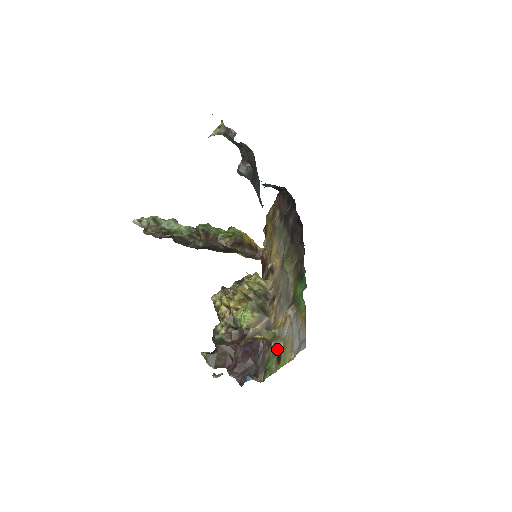
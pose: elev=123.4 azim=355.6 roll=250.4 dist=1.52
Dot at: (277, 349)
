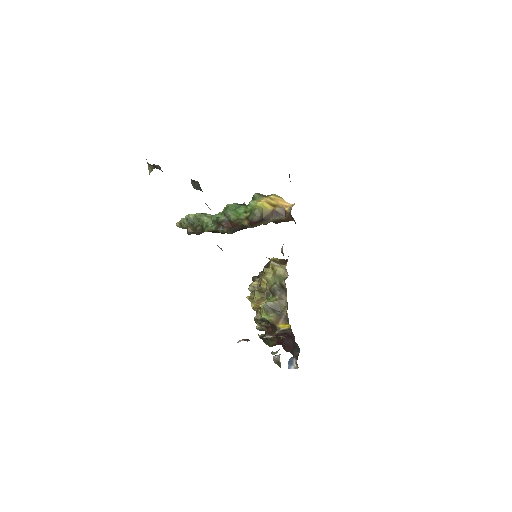
Dot at: (278, 365)
